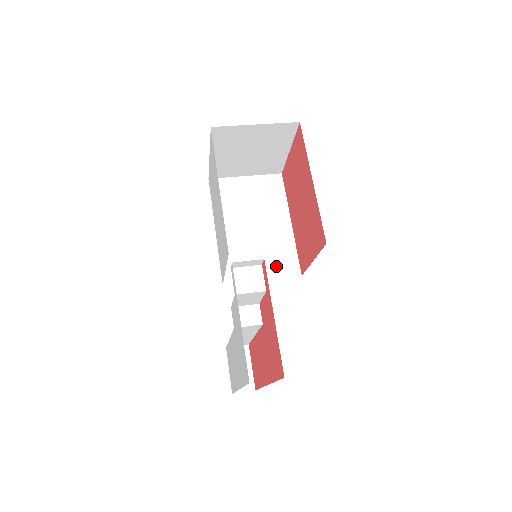
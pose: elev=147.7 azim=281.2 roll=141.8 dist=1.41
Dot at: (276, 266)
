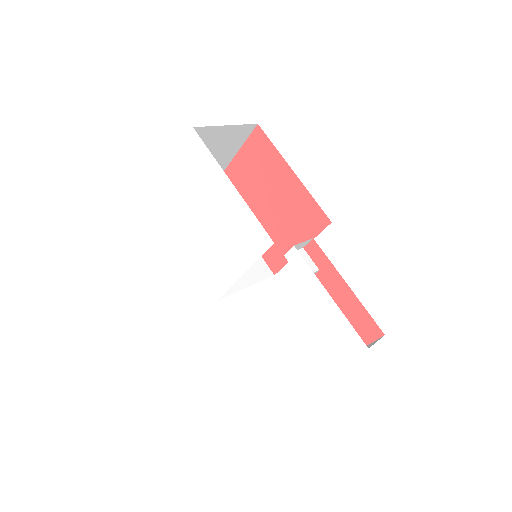
Dot at: (251, 271)
